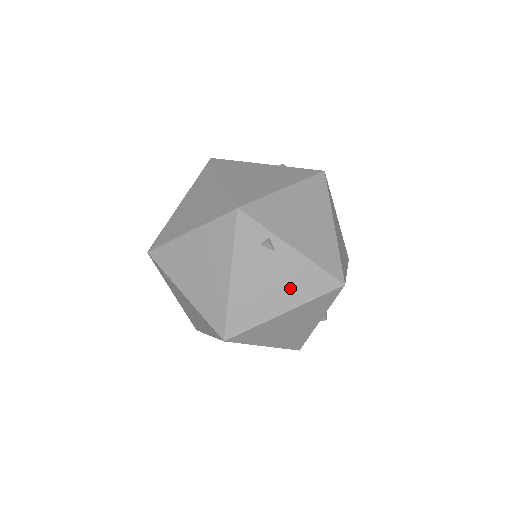
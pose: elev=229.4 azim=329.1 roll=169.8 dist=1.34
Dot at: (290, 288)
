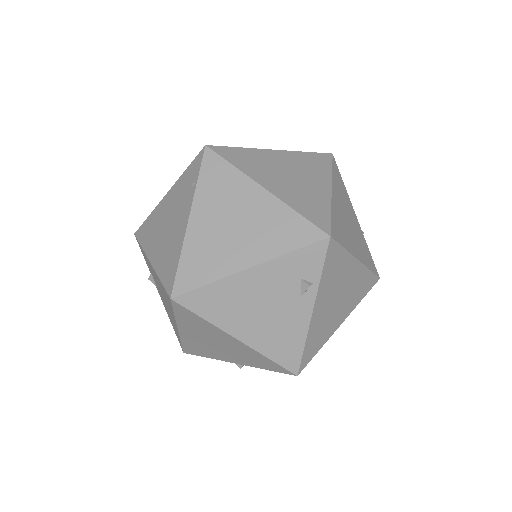
Dot at: (268, 330)
